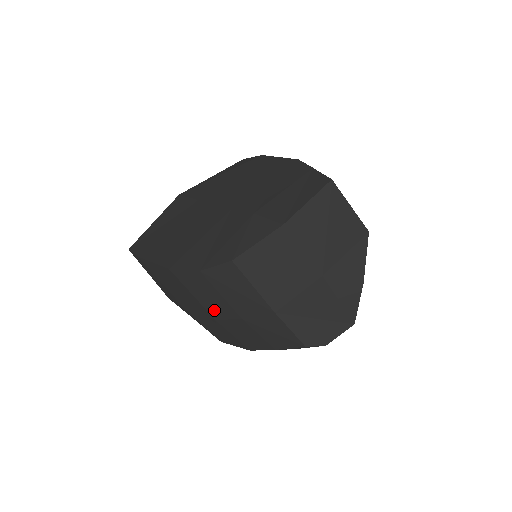
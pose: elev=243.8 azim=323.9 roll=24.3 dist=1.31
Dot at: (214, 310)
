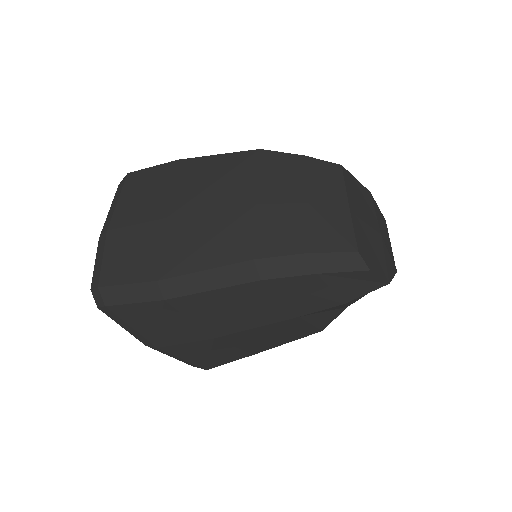
Dot at: (273, 192)
